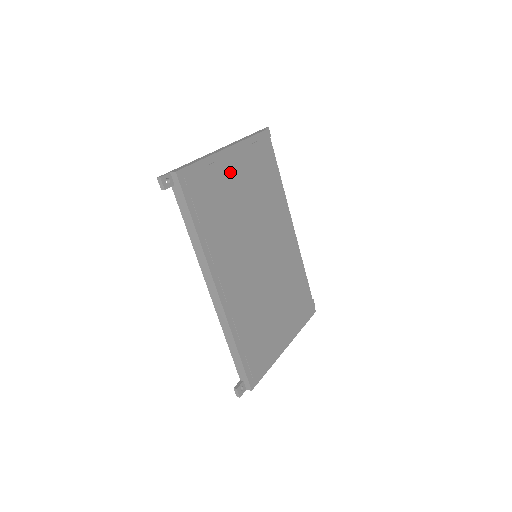
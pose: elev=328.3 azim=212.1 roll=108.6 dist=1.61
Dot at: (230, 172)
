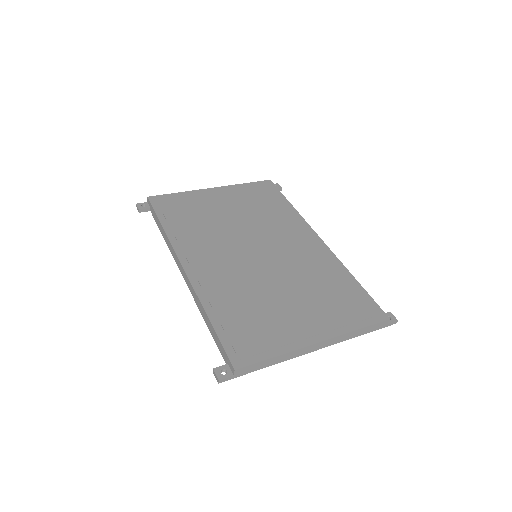
Dot at: (214, 199)
